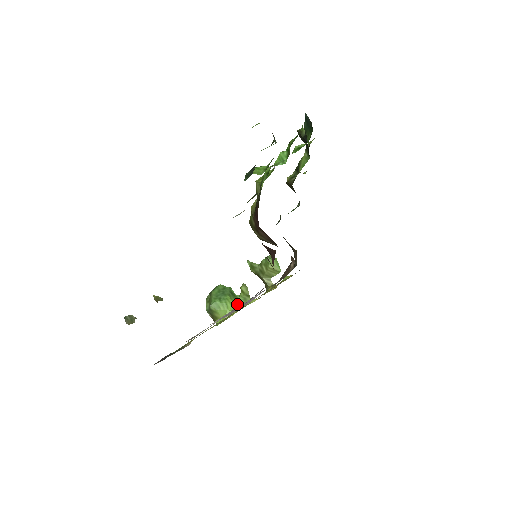
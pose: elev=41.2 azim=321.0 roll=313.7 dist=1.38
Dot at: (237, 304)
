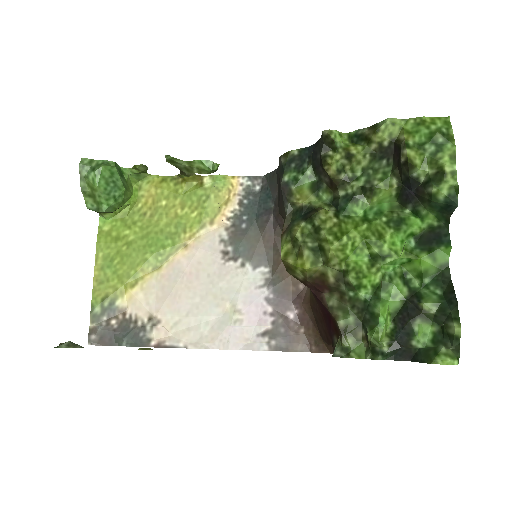
Dot at: (130, 187)
